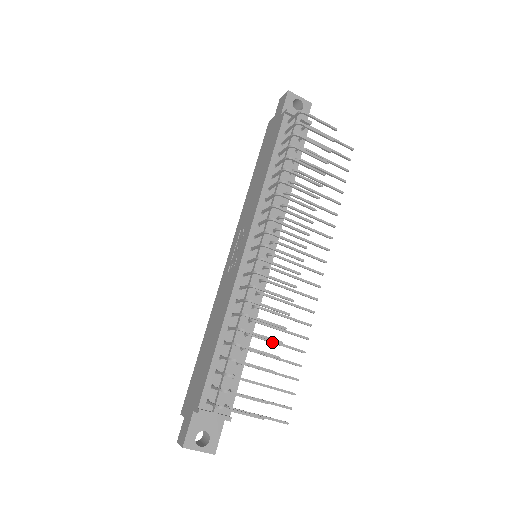
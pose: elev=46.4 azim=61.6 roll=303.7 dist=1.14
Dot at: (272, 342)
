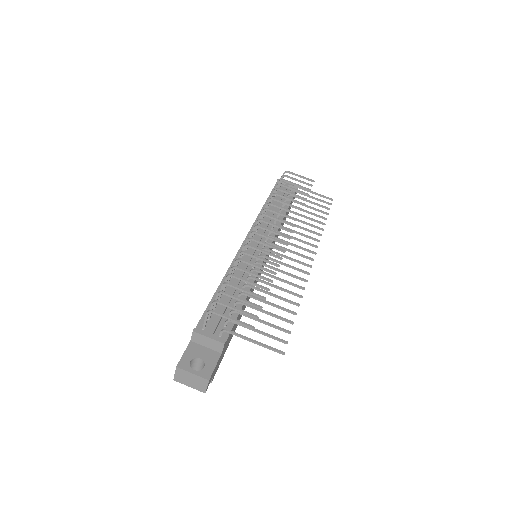
Dot at: (266, 292)
